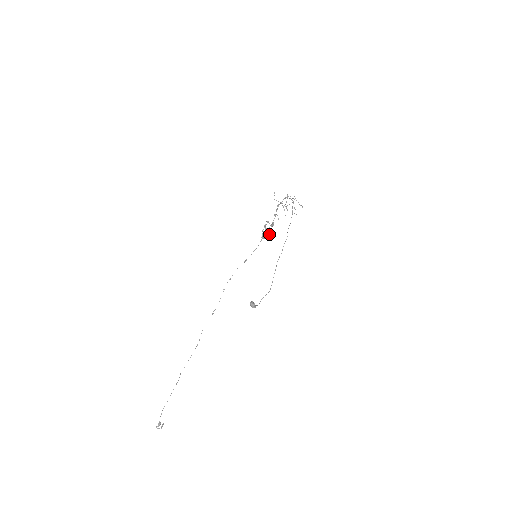
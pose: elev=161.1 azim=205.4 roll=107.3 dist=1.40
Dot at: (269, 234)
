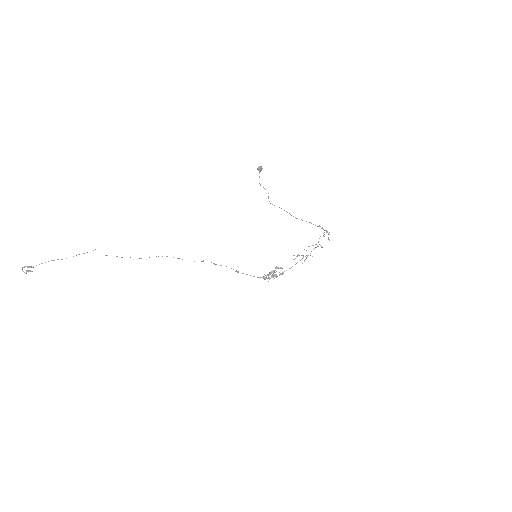
Dot at: (273, 276)
